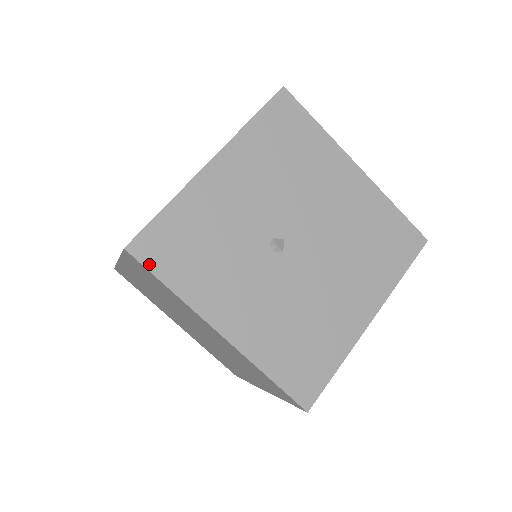
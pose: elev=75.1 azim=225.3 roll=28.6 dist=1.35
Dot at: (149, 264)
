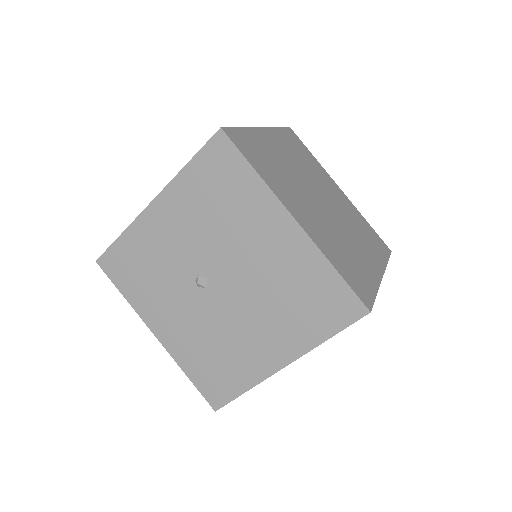
Dot at: (110, 275)
